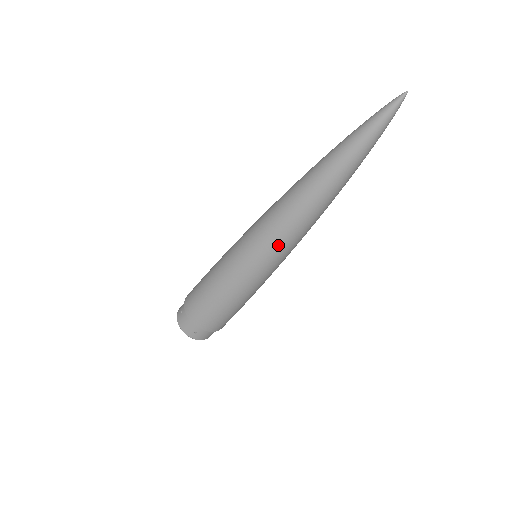
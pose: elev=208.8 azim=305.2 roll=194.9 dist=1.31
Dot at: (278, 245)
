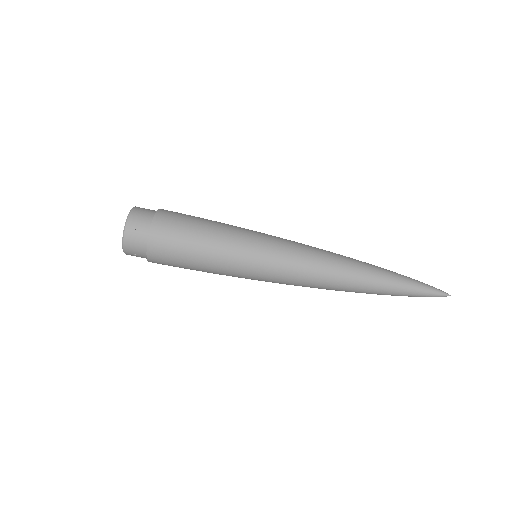
Dot at: (291, 284)
